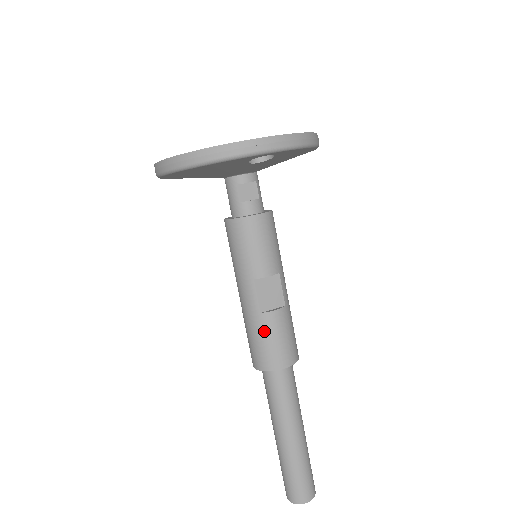
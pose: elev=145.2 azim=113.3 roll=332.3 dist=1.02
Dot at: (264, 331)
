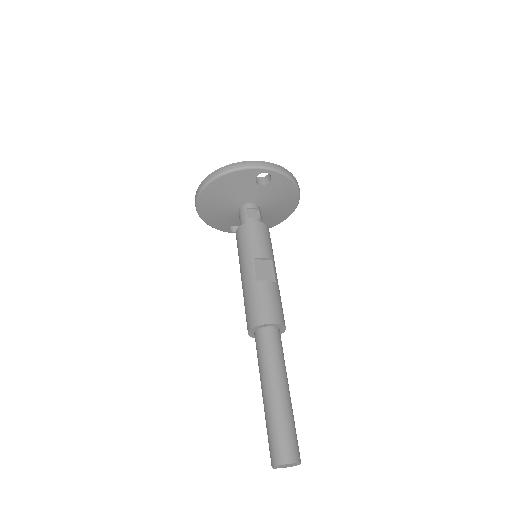
Dot at: (259, 294)
